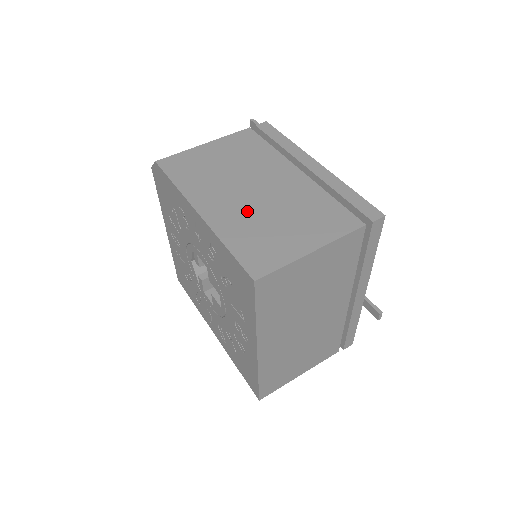
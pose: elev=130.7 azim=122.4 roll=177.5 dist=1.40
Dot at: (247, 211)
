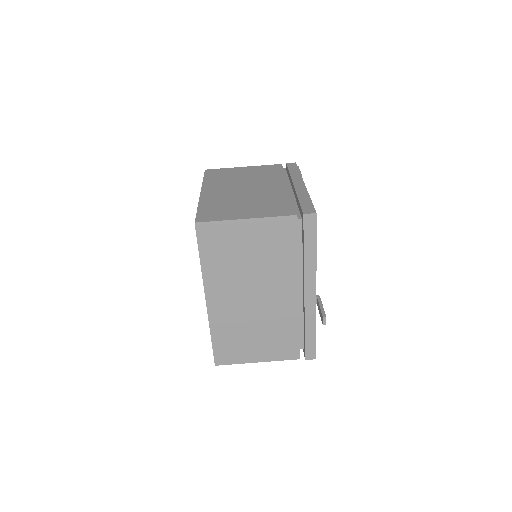
Dot at: (230, 196)
